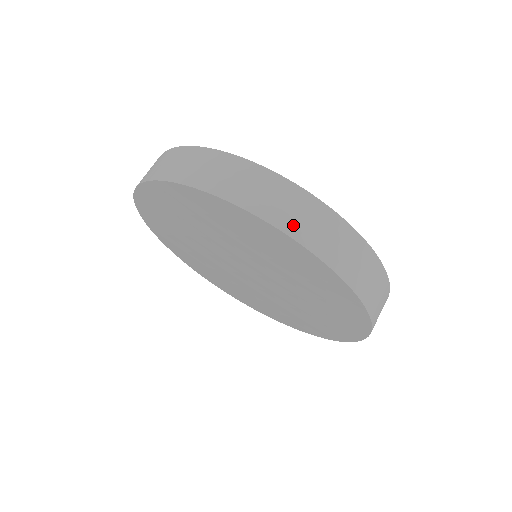
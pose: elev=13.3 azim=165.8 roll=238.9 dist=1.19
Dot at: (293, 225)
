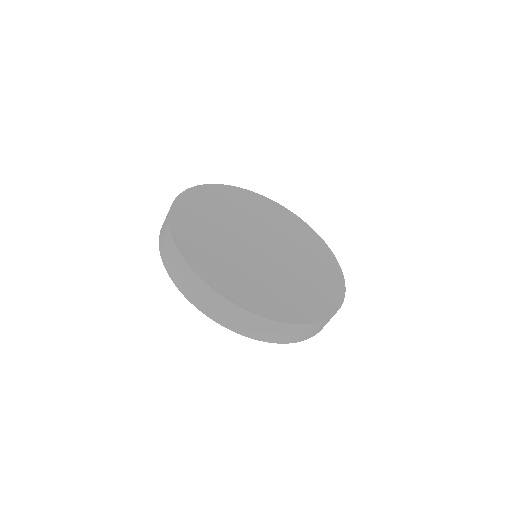
Dot at: (200, 304)
